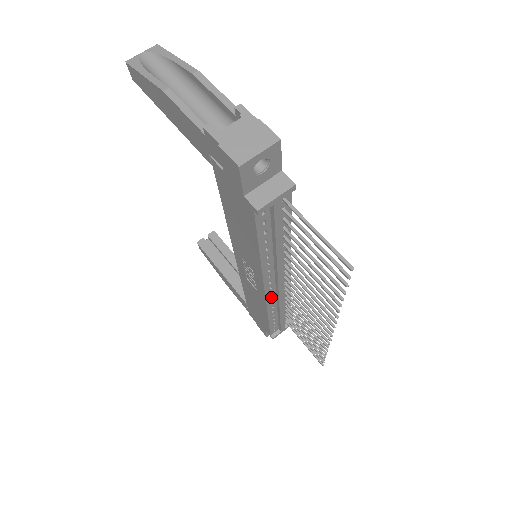
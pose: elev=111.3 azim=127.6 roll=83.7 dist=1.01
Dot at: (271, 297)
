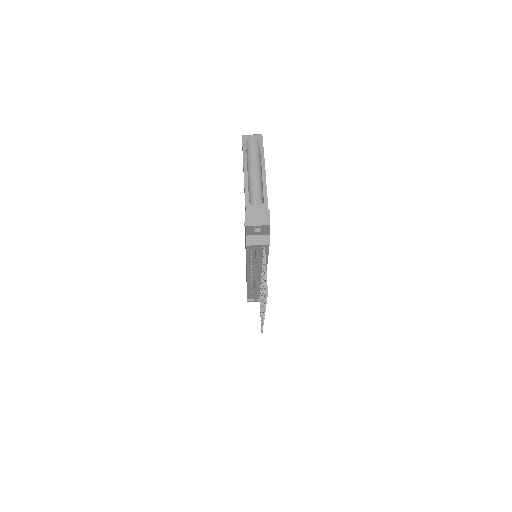
Dot at: (251, 281)
